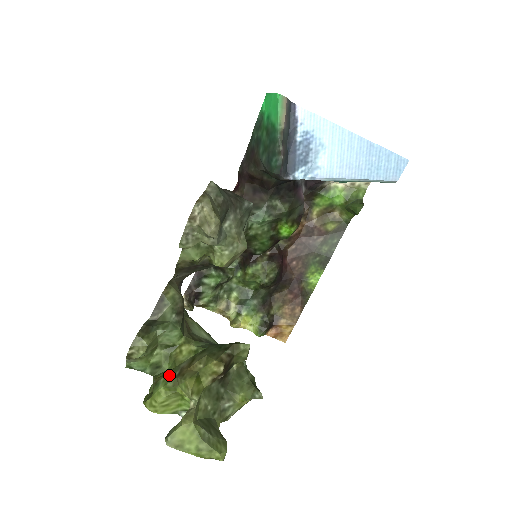
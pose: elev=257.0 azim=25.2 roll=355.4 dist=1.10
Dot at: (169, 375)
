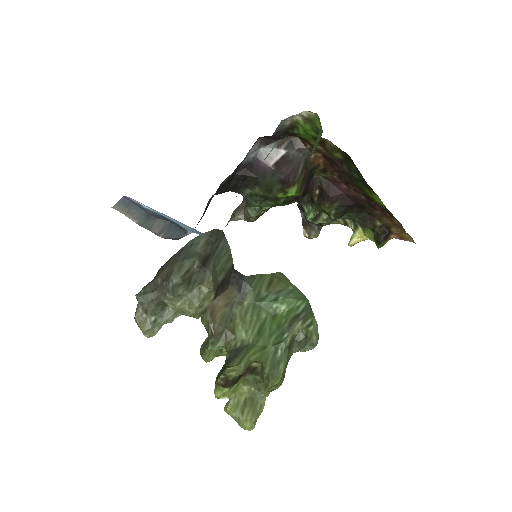
Dot at: occluded
